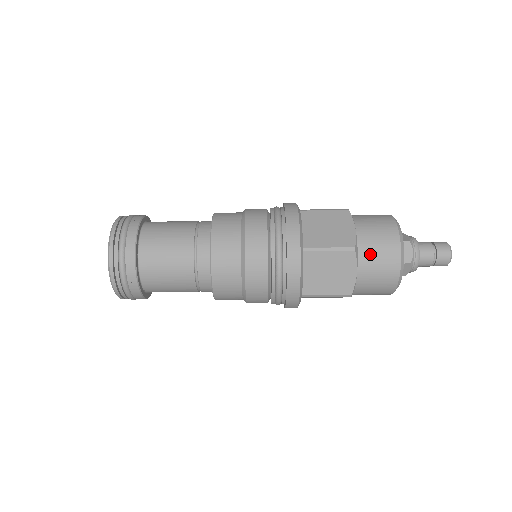
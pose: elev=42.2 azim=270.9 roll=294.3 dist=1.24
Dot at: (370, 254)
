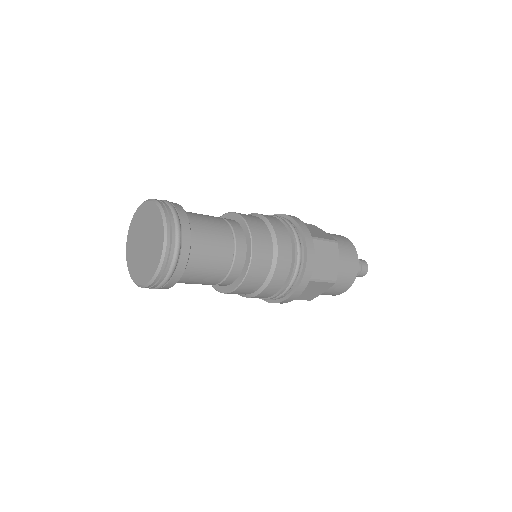
Dot at: (338, 282)
